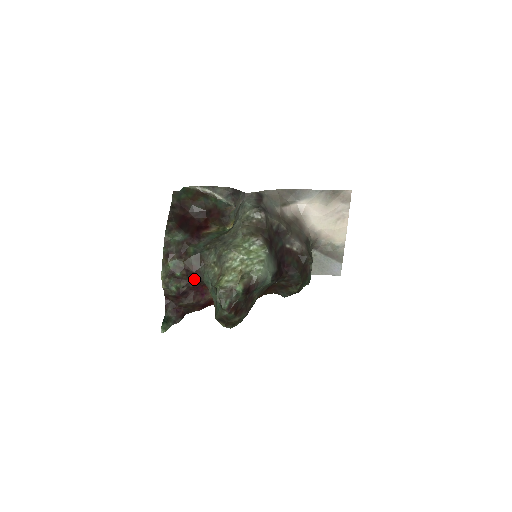
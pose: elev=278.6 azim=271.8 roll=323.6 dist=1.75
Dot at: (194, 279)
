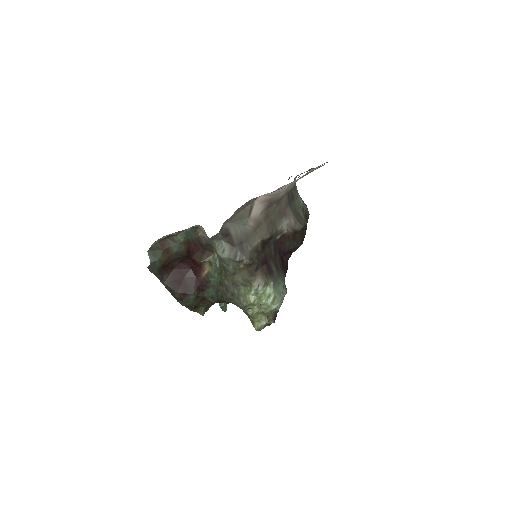
Dot at: occluded
